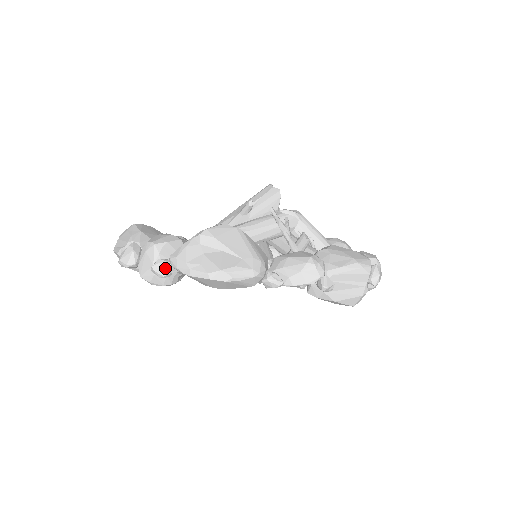
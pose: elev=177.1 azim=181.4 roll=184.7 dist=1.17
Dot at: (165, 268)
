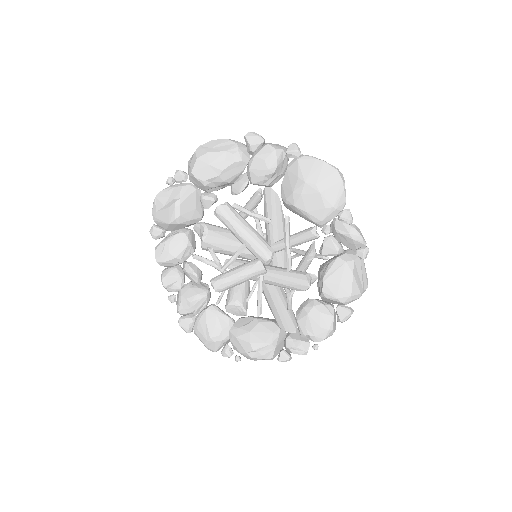
Dot at: (300, 151)
